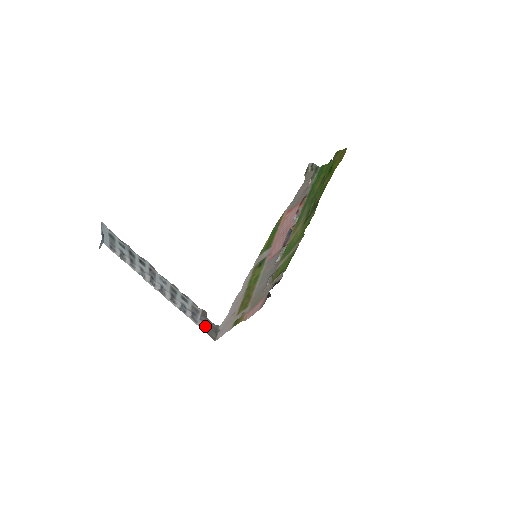
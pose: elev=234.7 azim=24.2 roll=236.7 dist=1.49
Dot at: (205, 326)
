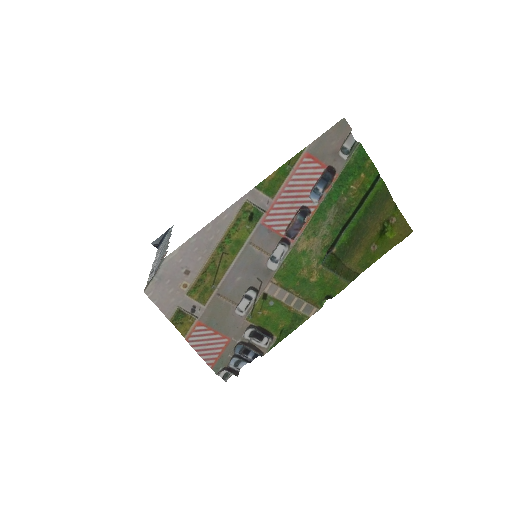
Dot at: occluded
